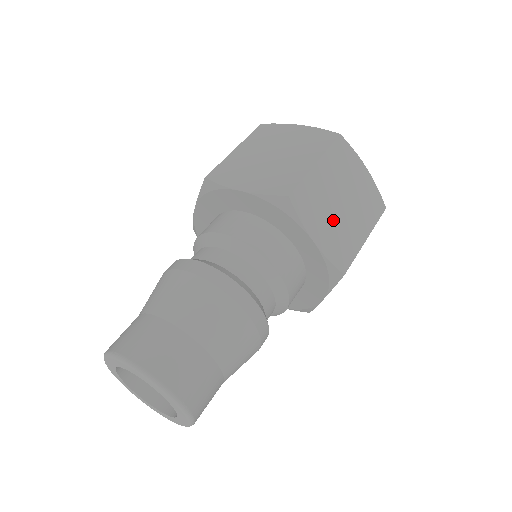
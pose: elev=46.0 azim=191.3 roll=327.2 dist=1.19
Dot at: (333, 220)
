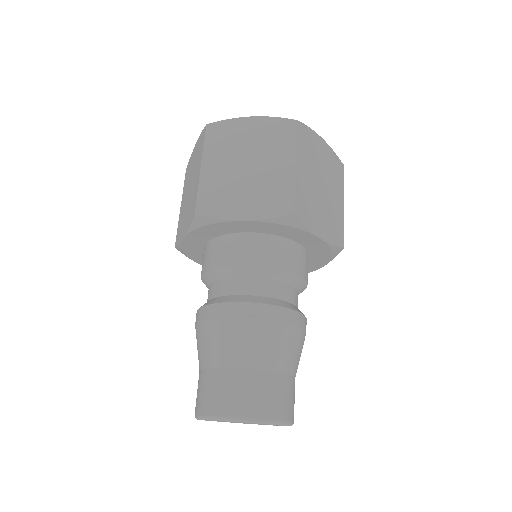
Dot at: (323, 208)
